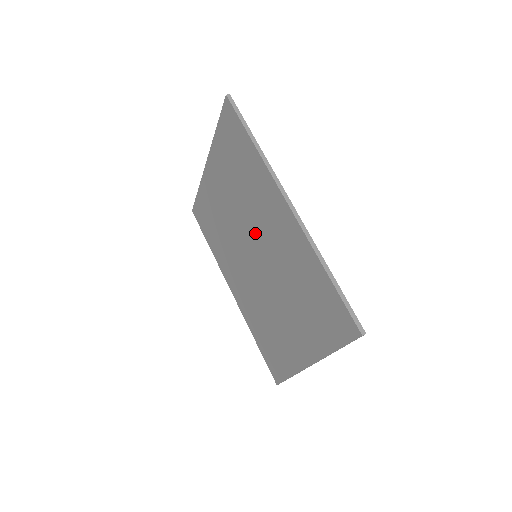
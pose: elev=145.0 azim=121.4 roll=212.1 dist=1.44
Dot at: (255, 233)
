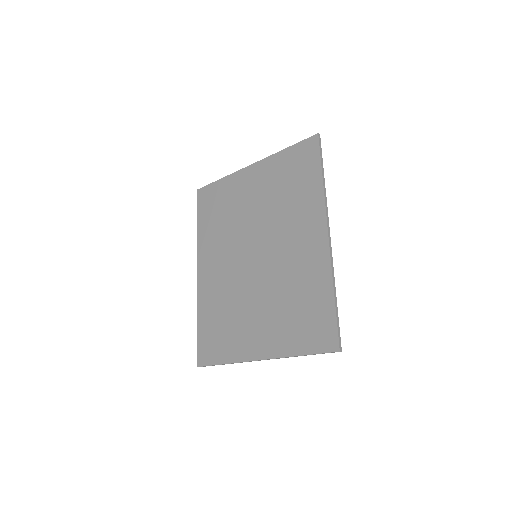
Dot at: (271, 239)
